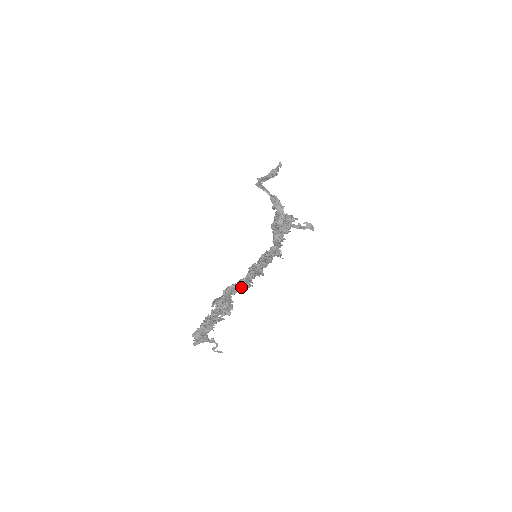
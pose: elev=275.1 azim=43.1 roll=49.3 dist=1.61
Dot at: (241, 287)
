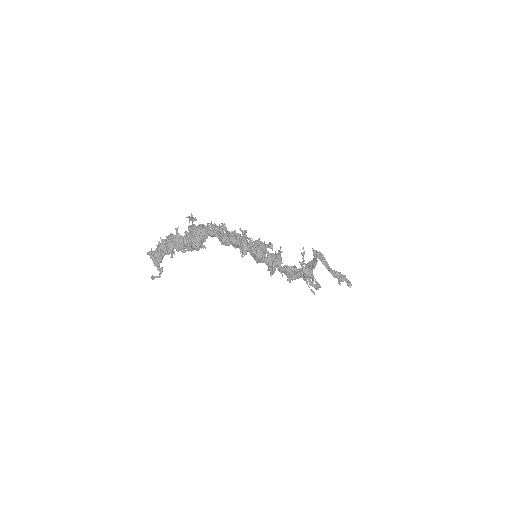
Dot at: (220, 231)
